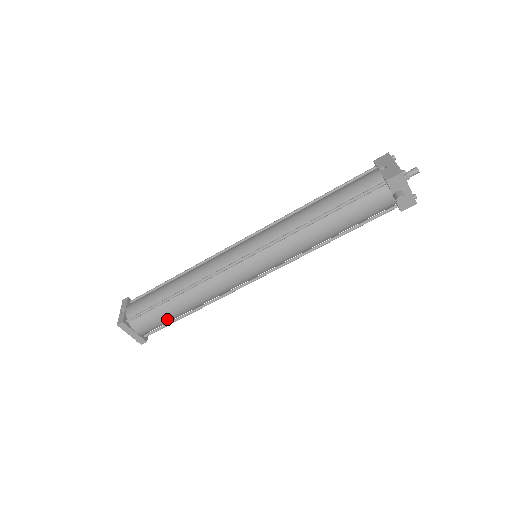
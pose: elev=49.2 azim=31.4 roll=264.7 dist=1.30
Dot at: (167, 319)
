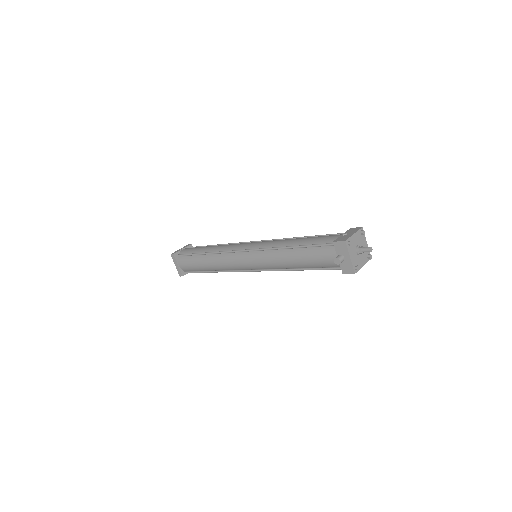
Dot at: (195, 267)
